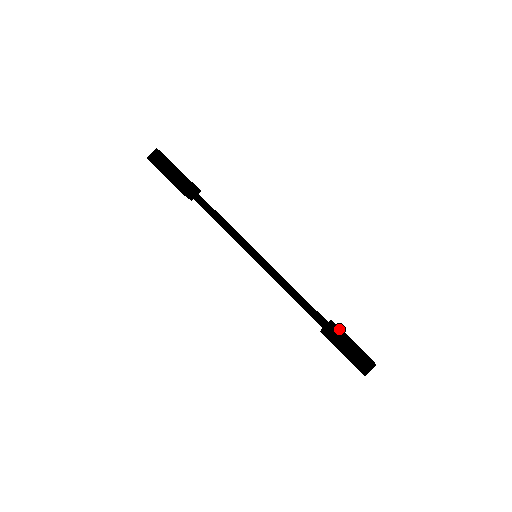
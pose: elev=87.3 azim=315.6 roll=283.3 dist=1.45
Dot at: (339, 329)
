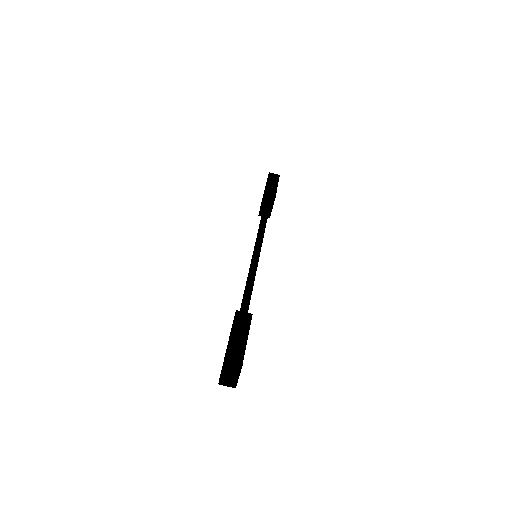
Dot at: (250, 322)
